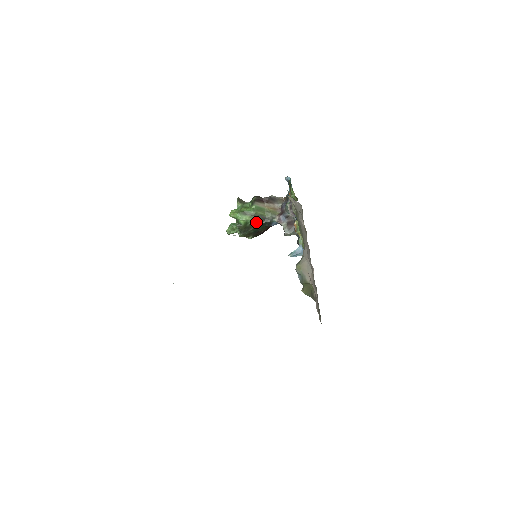
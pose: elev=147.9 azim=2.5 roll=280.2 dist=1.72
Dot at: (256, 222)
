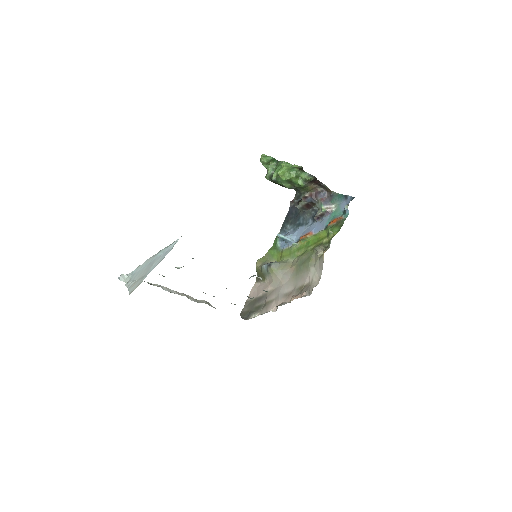
Dot at: (289, 188)
